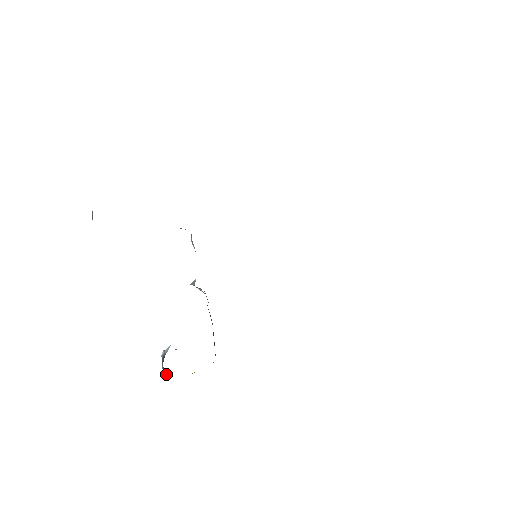
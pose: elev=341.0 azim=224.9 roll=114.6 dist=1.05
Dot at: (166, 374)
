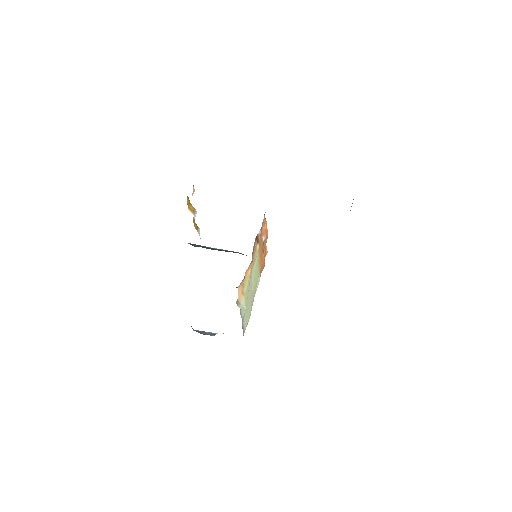
Dot at: occluded
